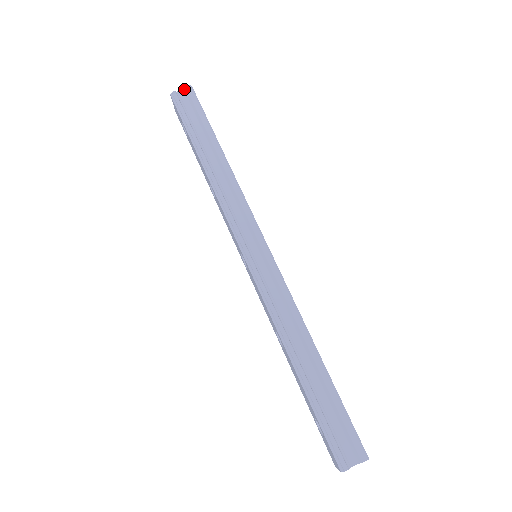
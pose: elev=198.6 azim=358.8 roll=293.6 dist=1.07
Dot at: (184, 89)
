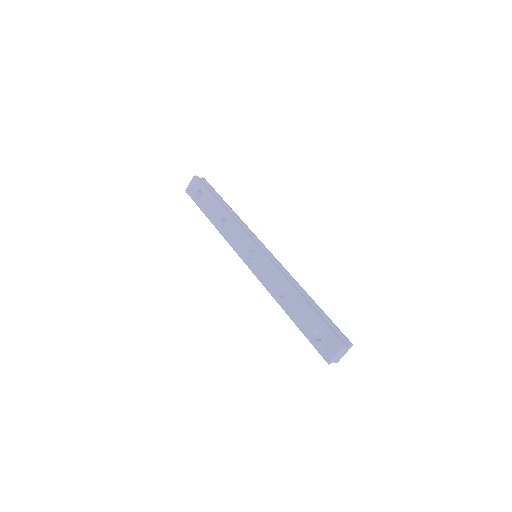
Dot at: (201, 178)
